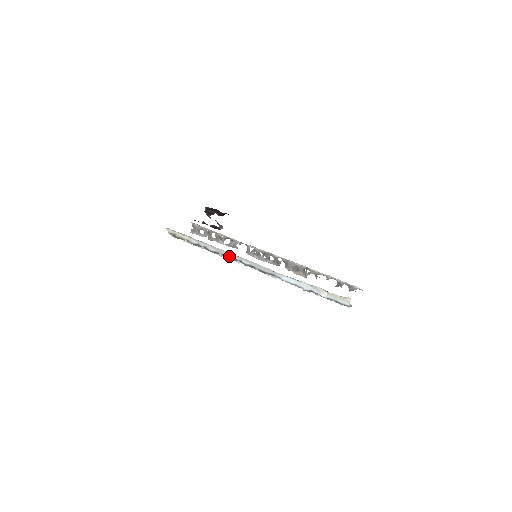
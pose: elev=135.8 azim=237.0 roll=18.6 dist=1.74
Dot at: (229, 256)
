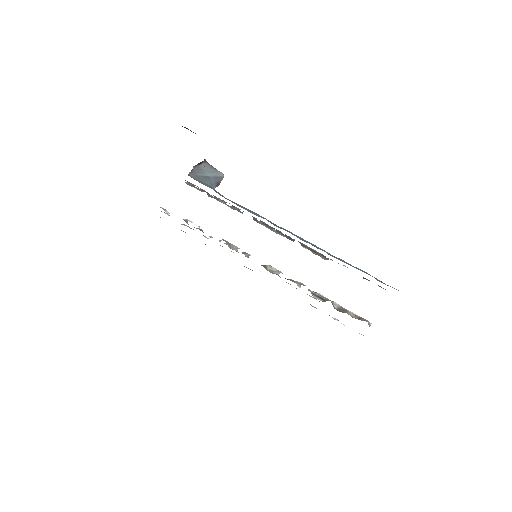
Dot at: occluded
